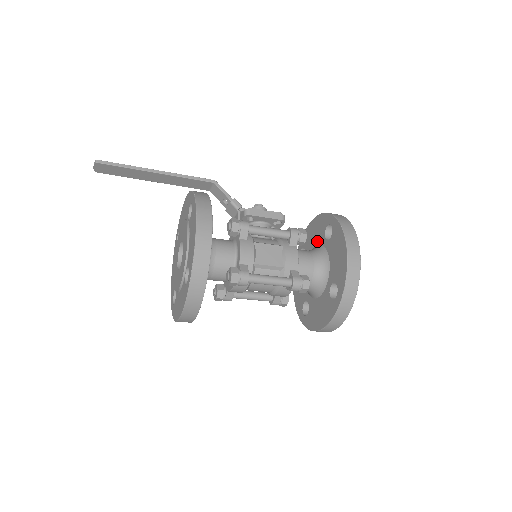
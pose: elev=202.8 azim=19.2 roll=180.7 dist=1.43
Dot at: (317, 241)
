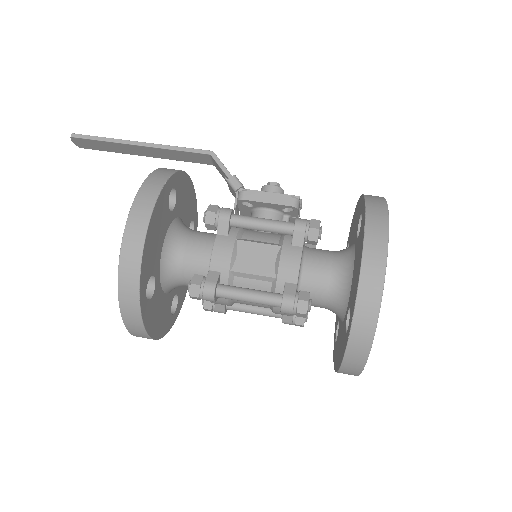
Dot at: (353, 237)
